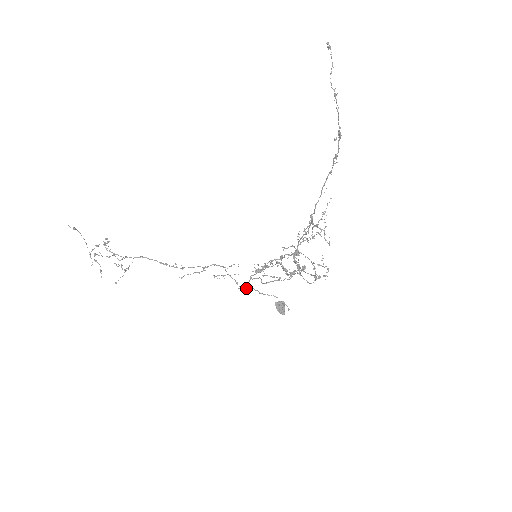
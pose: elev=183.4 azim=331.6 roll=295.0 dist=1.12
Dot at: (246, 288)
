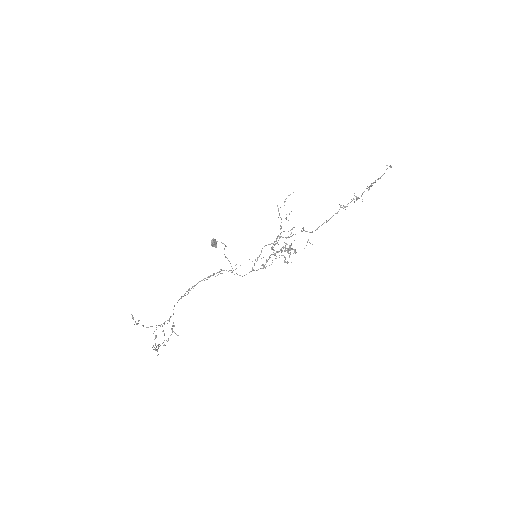
Dot at: occluded
